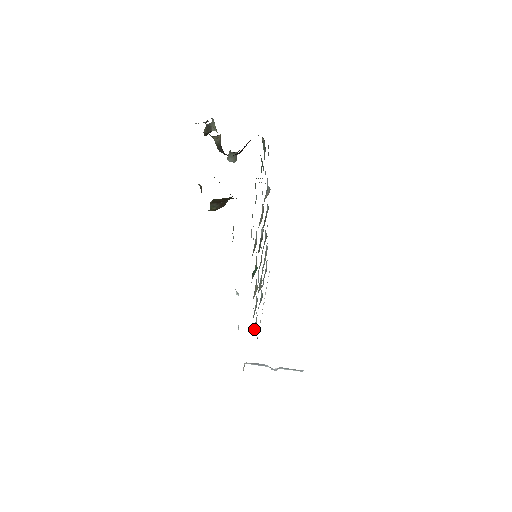
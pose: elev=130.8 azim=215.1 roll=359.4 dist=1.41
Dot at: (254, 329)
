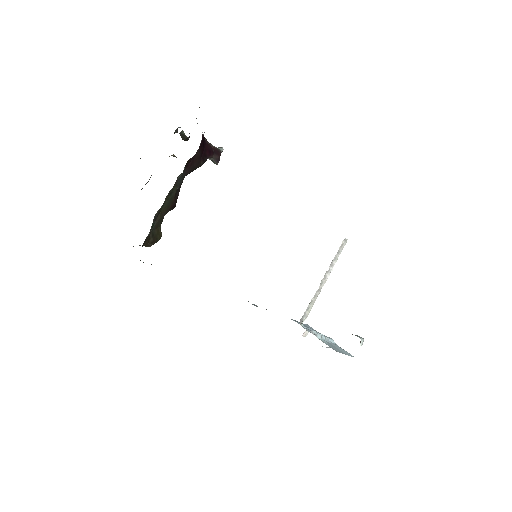
Dot at: occluded
